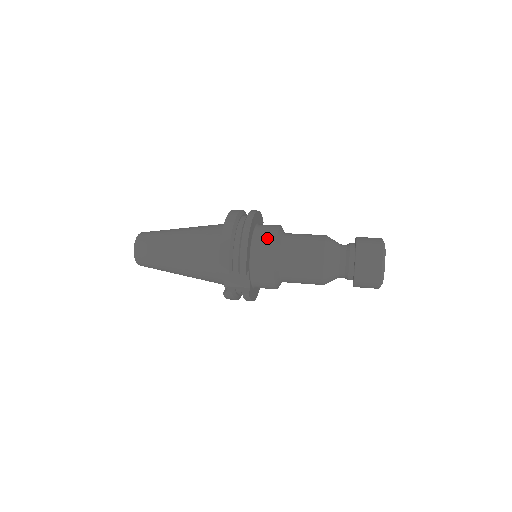
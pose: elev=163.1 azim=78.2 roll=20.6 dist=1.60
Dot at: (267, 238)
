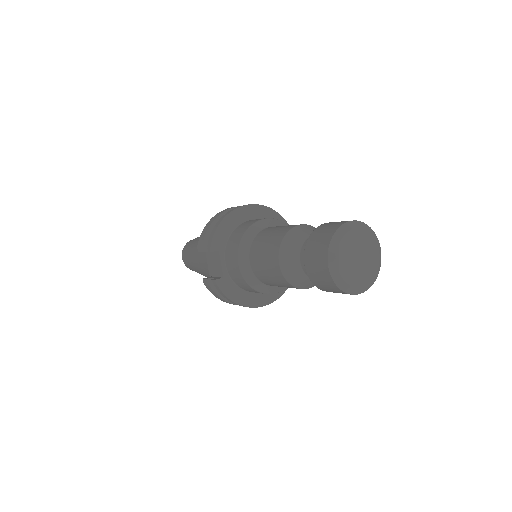
Dot at: (249, 223)
